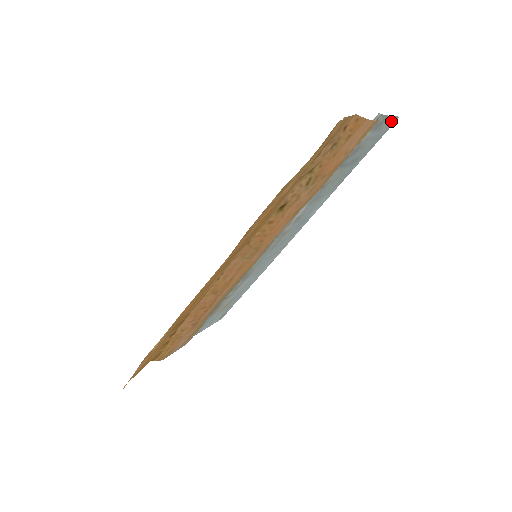
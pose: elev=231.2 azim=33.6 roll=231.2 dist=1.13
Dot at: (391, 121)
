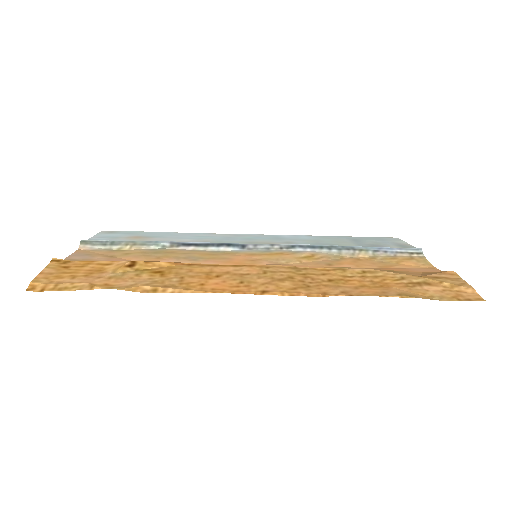
Dot at: (397, 239)
